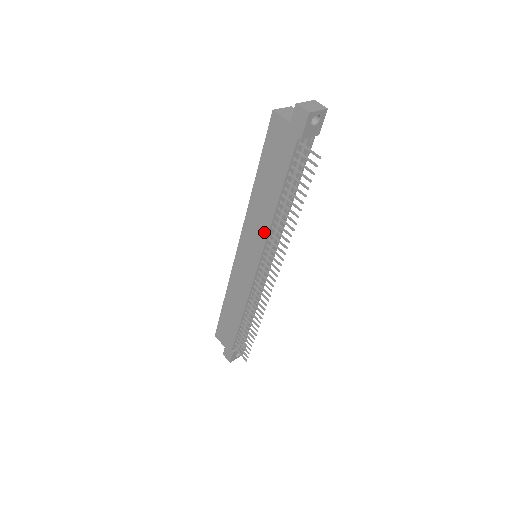
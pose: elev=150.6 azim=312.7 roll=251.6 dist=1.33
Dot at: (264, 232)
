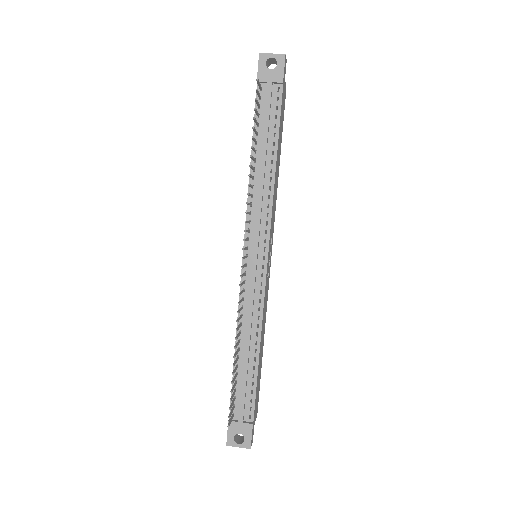
Dot at: (248, 205)
